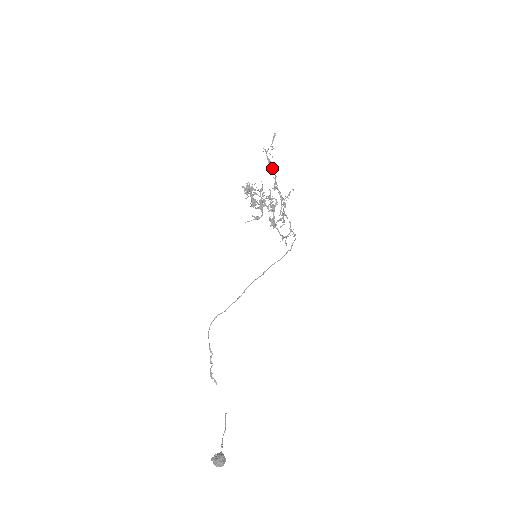
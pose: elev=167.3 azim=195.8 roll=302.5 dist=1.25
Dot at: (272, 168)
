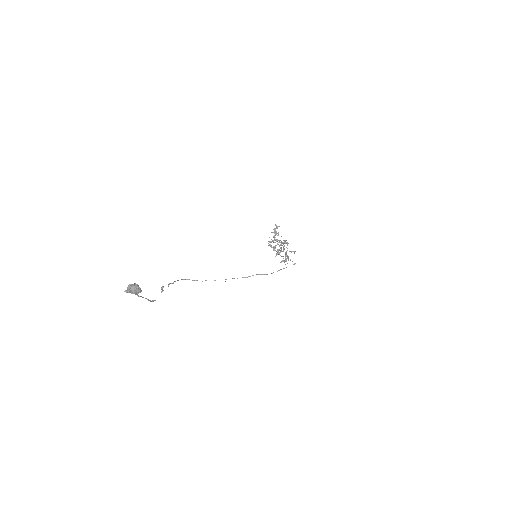
Dot at: occluded
